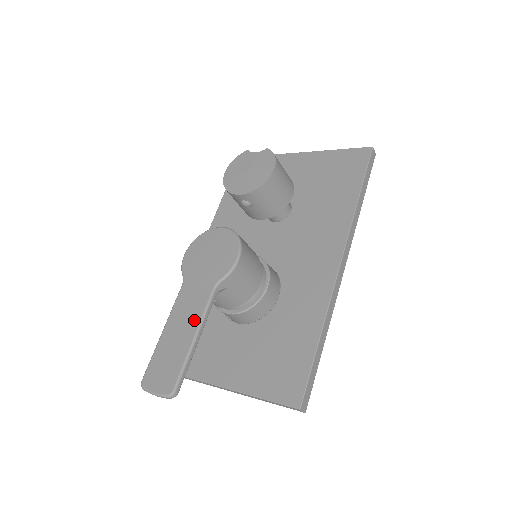
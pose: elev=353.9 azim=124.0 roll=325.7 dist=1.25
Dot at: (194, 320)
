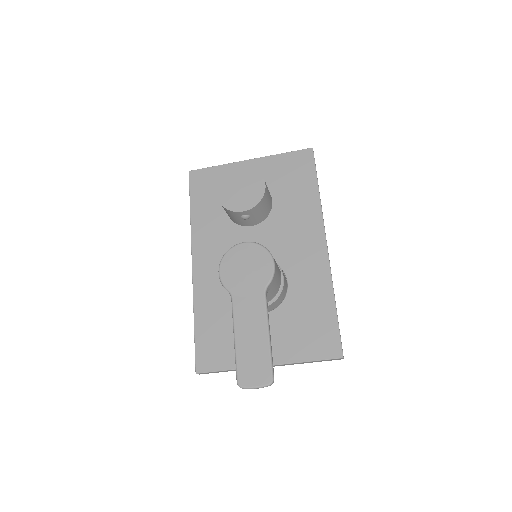
Dot at: (261, 322)
